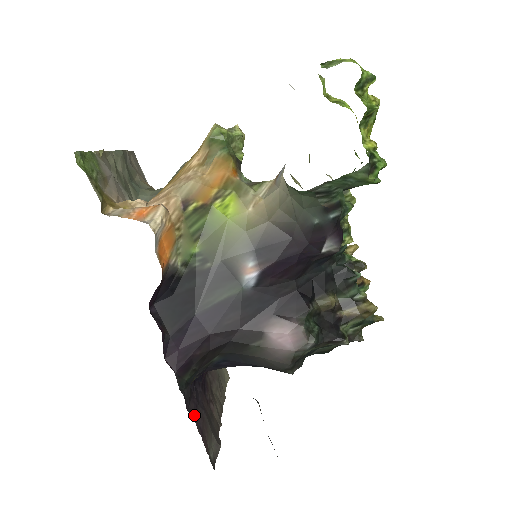
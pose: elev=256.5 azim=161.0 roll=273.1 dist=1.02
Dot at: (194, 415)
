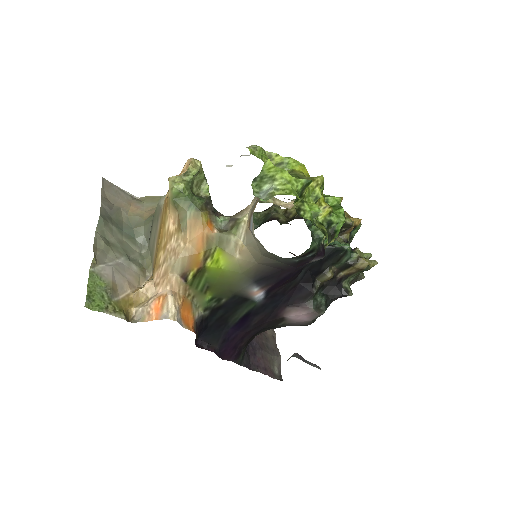
Dot at: (256, 365)
